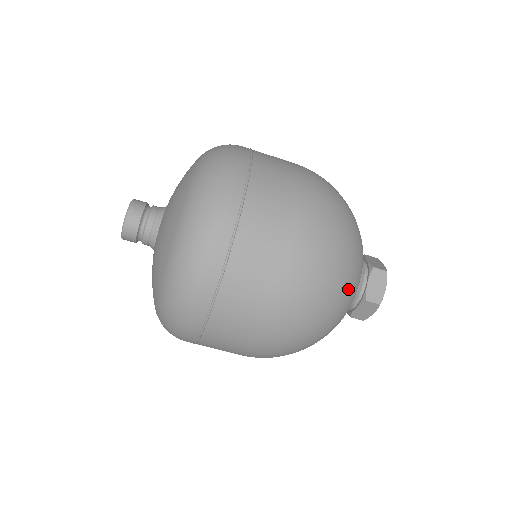
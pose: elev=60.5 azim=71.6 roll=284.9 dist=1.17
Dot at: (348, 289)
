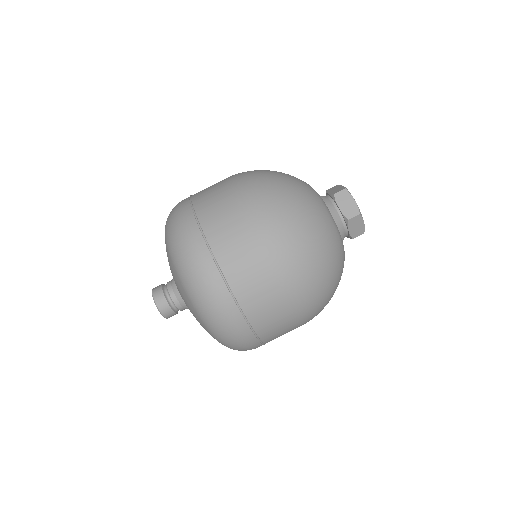
Dot at: (292, 178)
